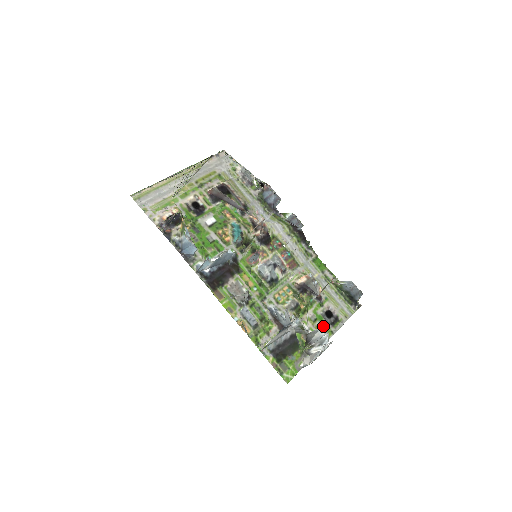
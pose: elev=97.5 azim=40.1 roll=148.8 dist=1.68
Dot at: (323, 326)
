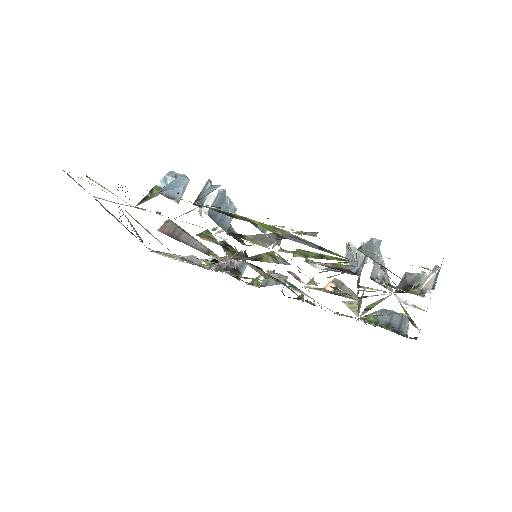
Dot at: occluded
